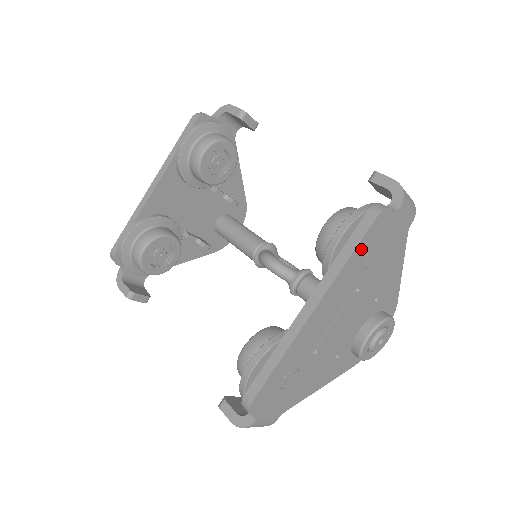
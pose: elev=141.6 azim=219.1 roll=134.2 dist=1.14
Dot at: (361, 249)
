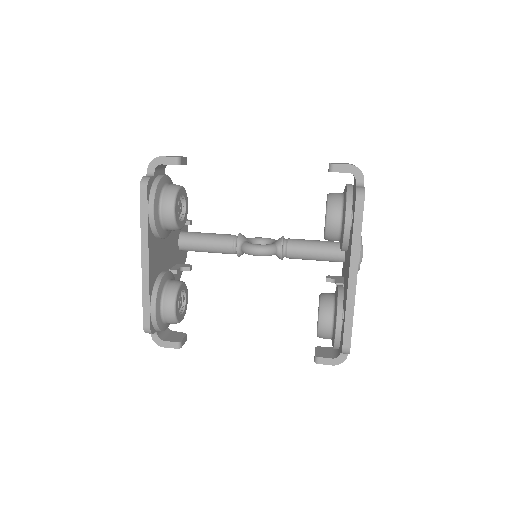
Dot at: occluded
